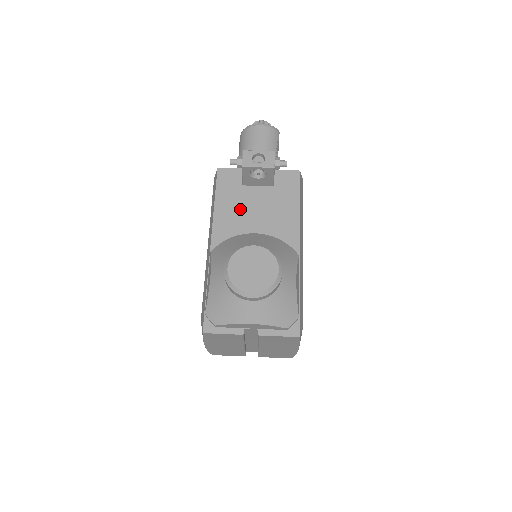
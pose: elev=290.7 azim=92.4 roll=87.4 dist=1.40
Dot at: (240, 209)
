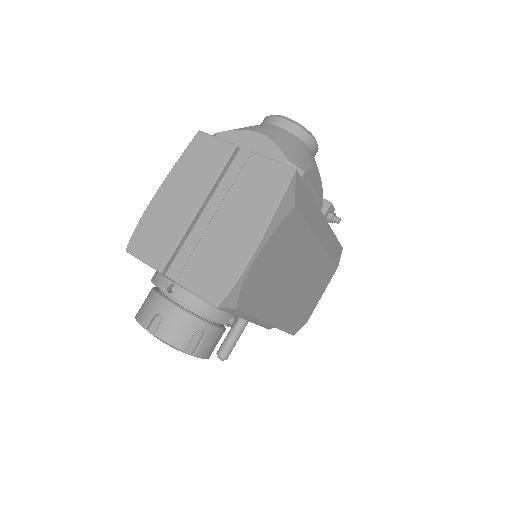
Dot at: occluded
